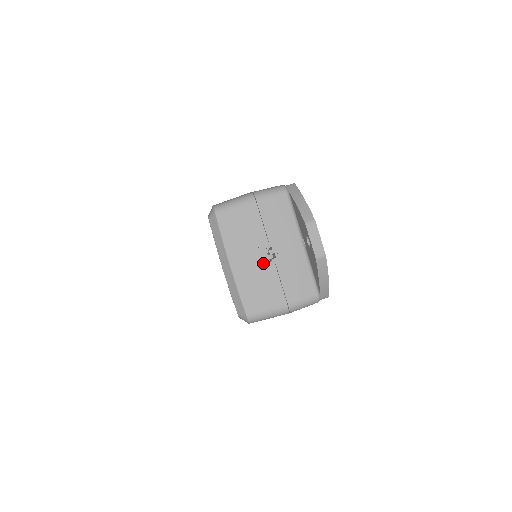
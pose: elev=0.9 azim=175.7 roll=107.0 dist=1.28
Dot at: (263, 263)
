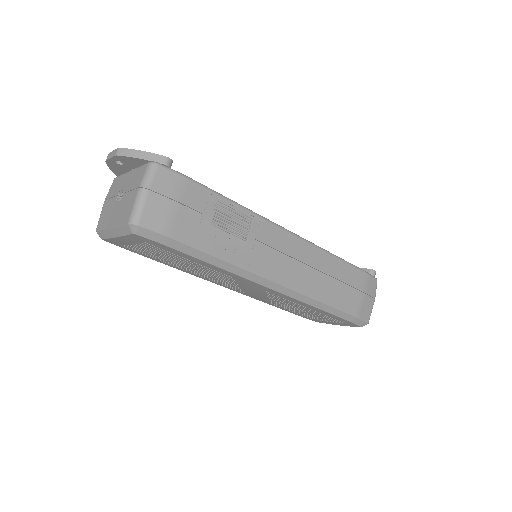
Dot at: (120, 202)
